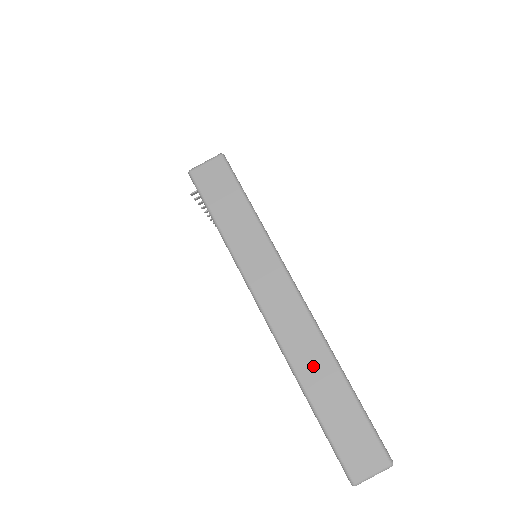
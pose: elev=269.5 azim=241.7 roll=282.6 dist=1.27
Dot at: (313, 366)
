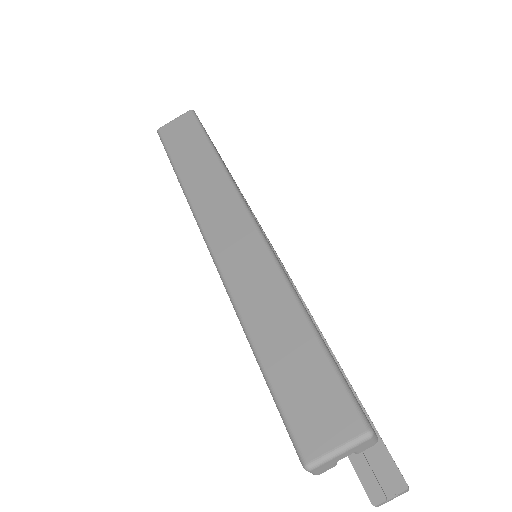
Dot at: (260, 297)
